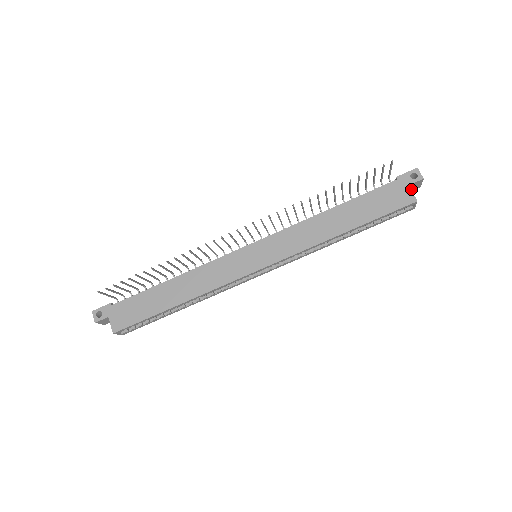
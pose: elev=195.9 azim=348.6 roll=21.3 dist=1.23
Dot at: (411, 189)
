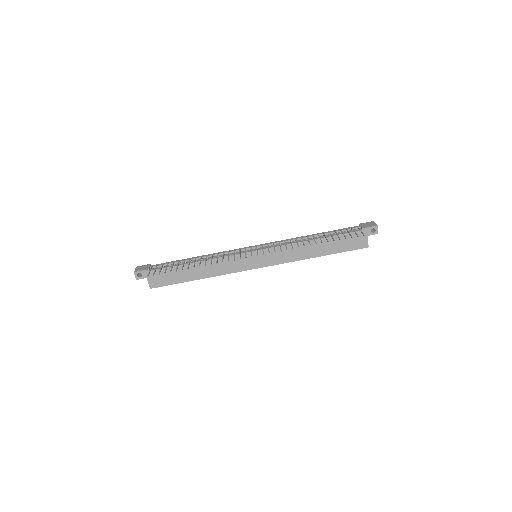
Dot at: occluded
